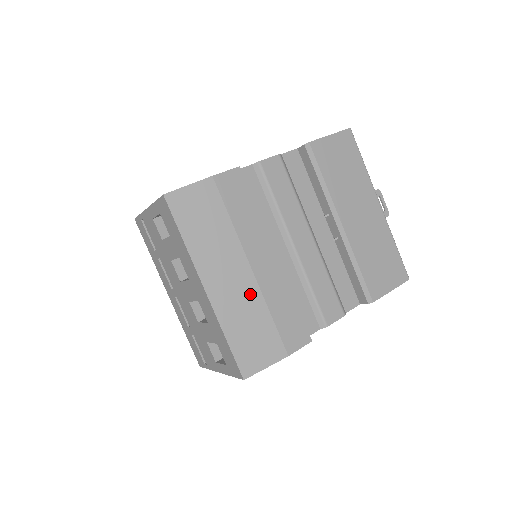
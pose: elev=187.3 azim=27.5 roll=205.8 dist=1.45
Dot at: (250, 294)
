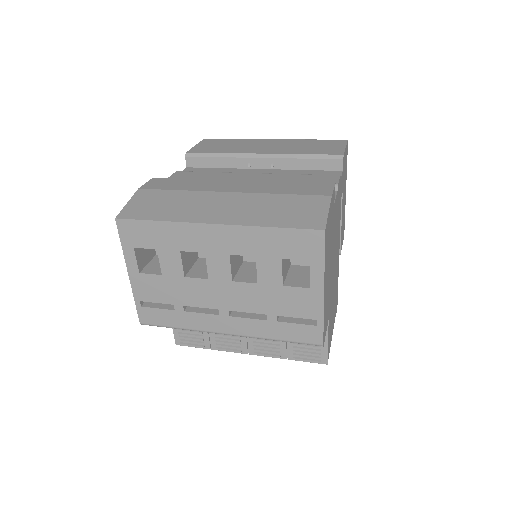
Dot at: (250, 200)
